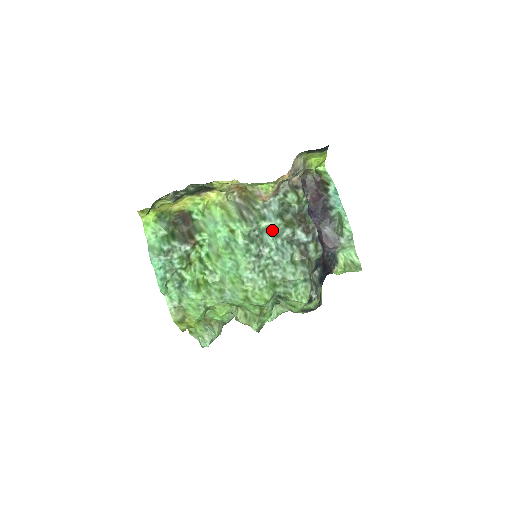
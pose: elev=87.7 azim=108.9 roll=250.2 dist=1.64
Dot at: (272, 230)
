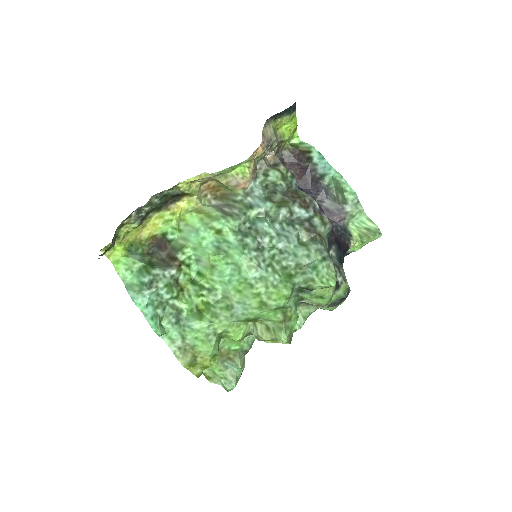
Dot at: (265, 217)
